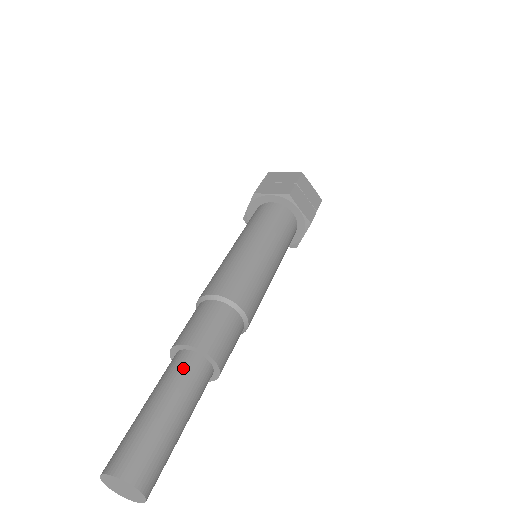
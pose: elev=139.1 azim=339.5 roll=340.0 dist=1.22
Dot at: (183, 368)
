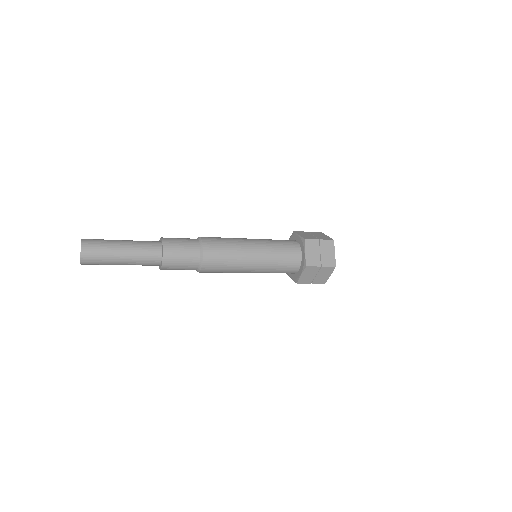
Dot at: (149, 242)
